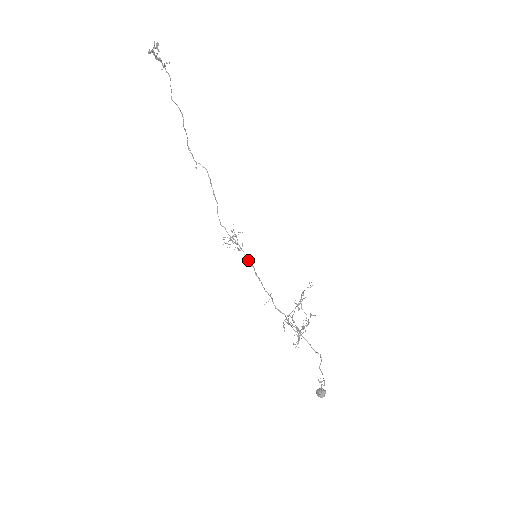
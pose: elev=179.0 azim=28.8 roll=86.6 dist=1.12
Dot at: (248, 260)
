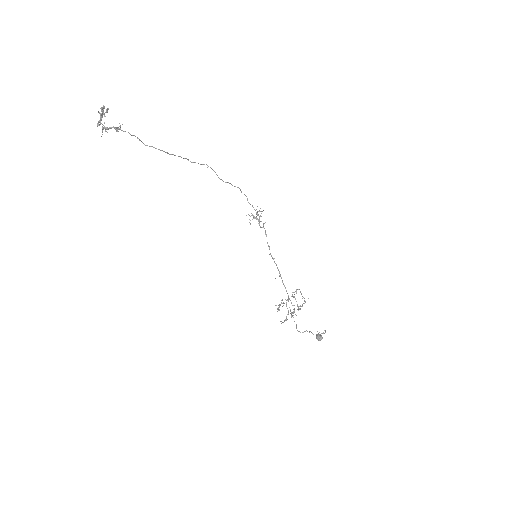
Dot at: occluded
